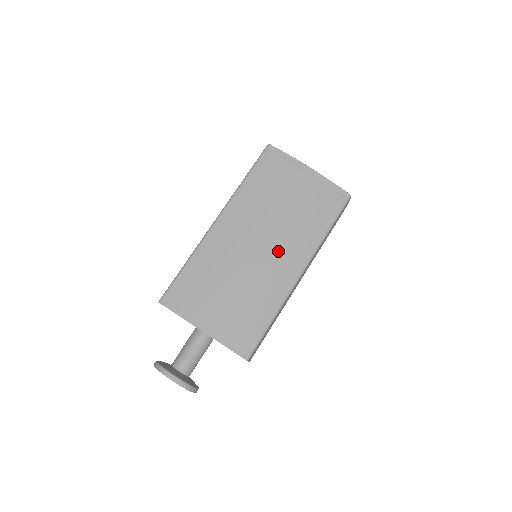
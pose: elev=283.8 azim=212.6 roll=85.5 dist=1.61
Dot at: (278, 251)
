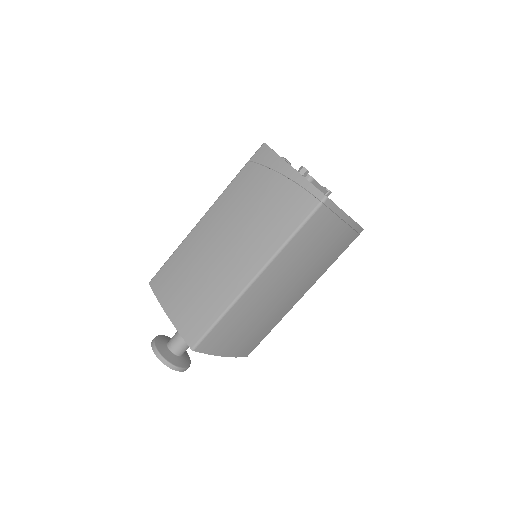
Dot at: (297, 289)
